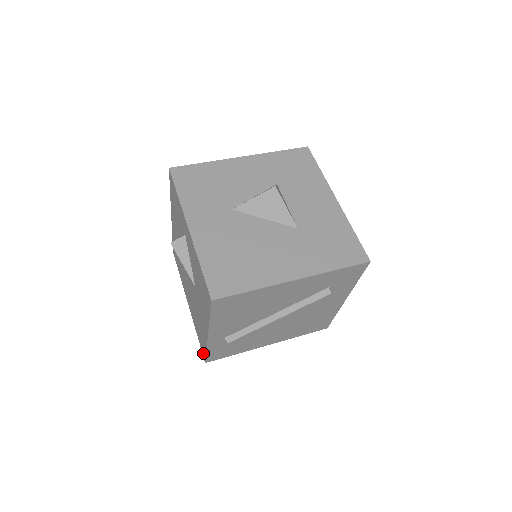
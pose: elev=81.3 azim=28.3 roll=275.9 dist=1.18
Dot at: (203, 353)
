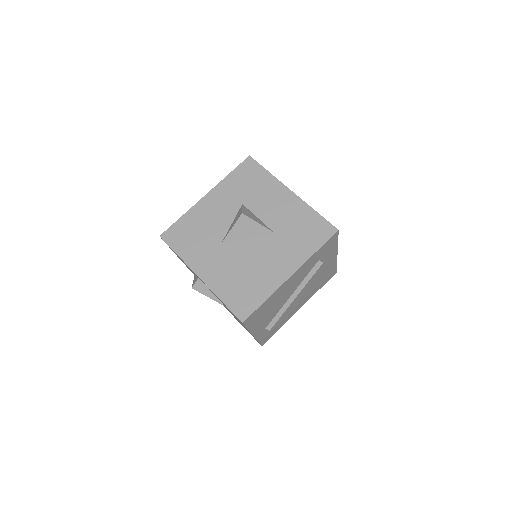
Dot at: occluded
